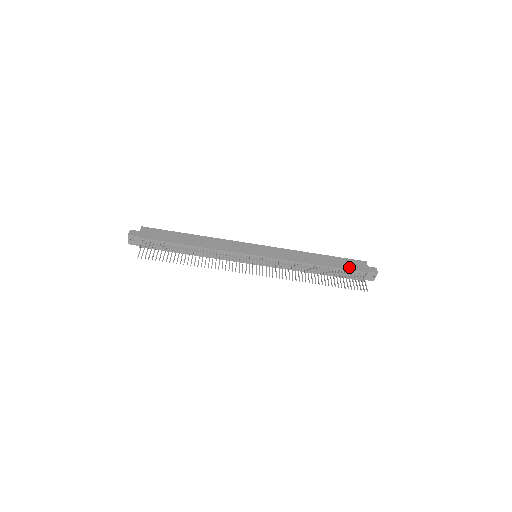
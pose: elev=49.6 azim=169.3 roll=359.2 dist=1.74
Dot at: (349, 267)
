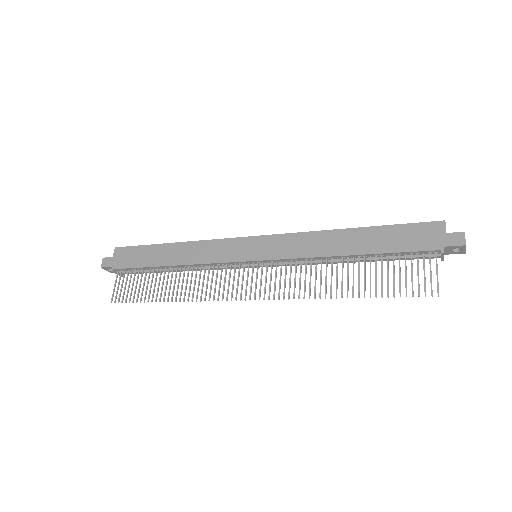
Dot at: (406, 245)
